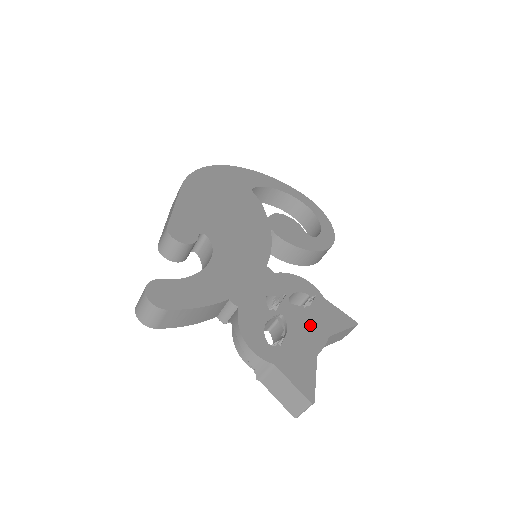
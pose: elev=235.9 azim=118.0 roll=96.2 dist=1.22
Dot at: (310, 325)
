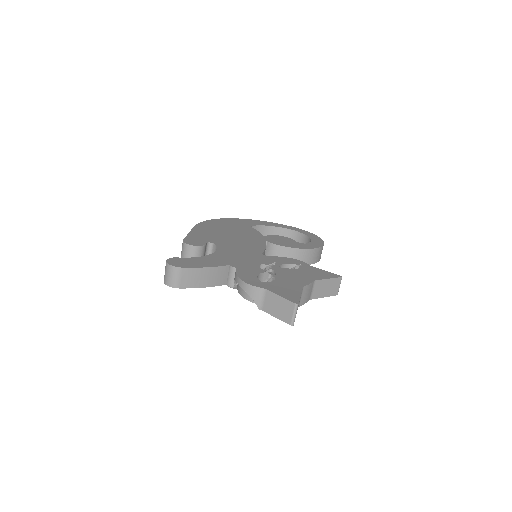
Dot at: (297, 276)
